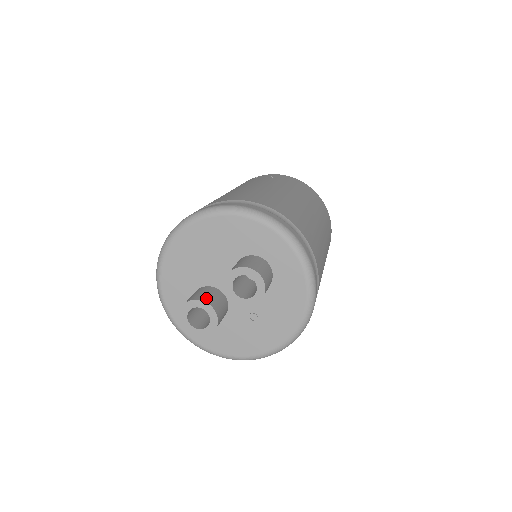
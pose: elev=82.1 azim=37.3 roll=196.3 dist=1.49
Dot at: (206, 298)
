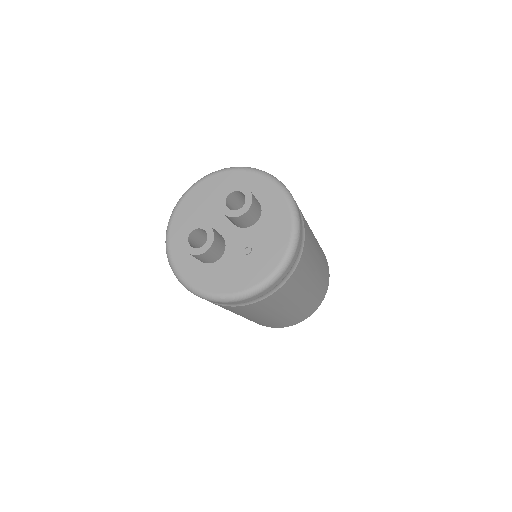
Dot at: occluded
